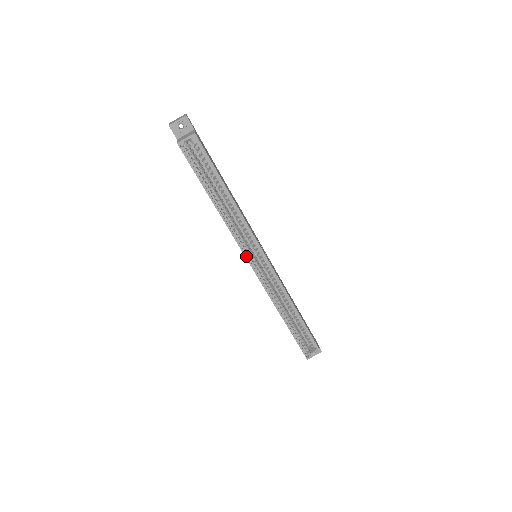
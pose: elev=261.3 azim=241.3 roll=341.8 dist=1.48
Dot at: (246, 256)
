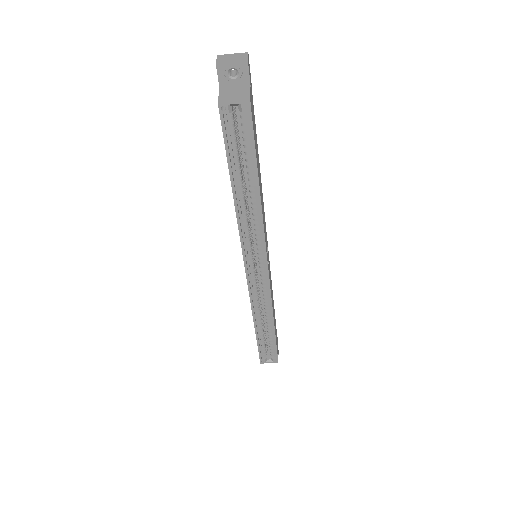
Dot at: (245, 259)
